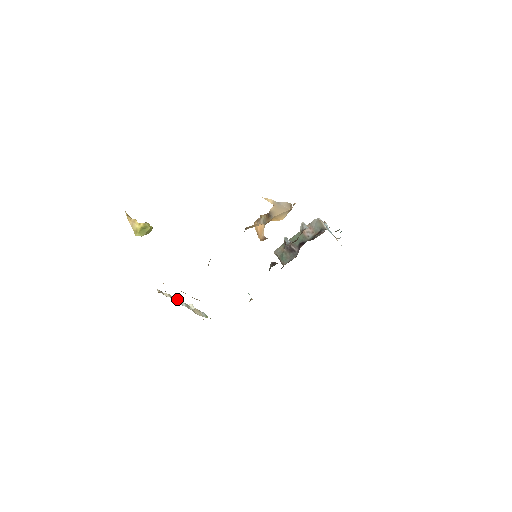
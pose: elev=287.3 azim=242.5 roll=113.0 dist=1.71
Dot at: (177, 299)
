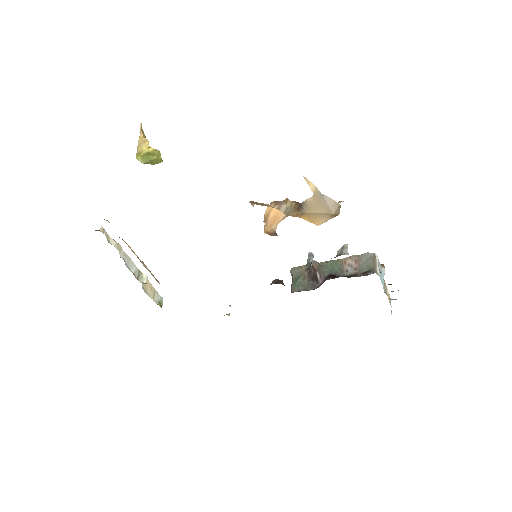
Dot at: (128, 257)
